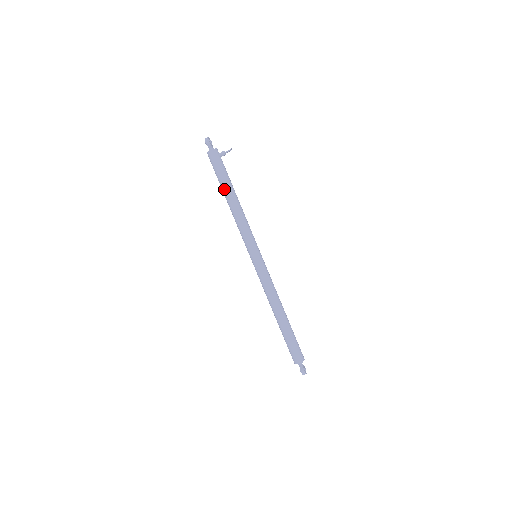
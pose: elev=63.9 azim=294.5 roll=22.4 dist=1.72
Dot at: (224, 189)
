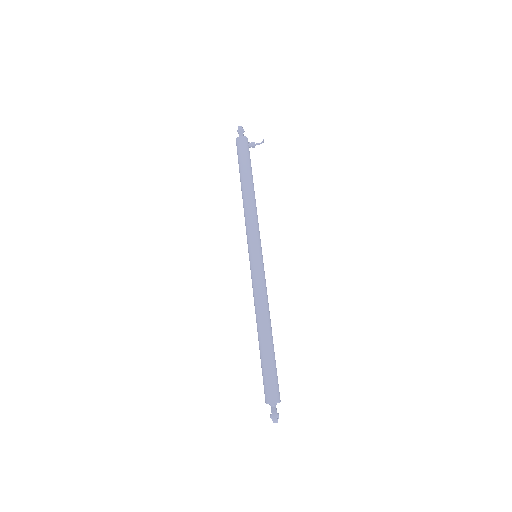
Dot at: (243, 176)
